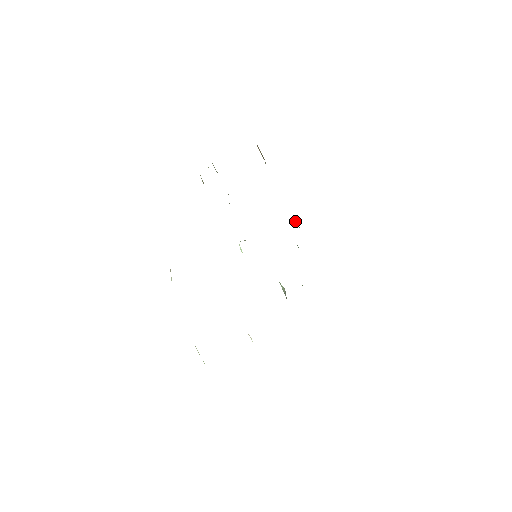
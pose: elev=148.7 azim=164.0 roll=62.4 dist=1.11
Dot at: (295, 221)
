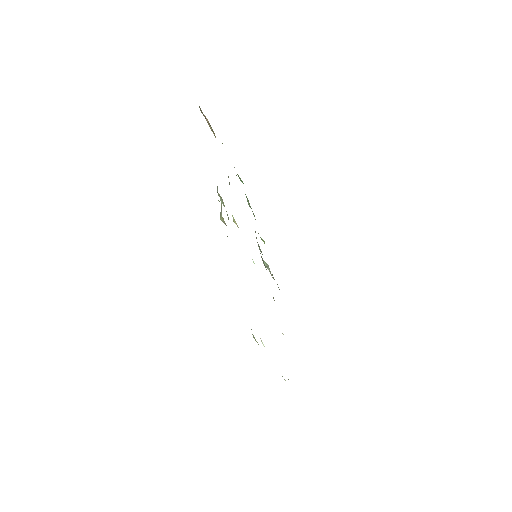
Dot at: occluded
